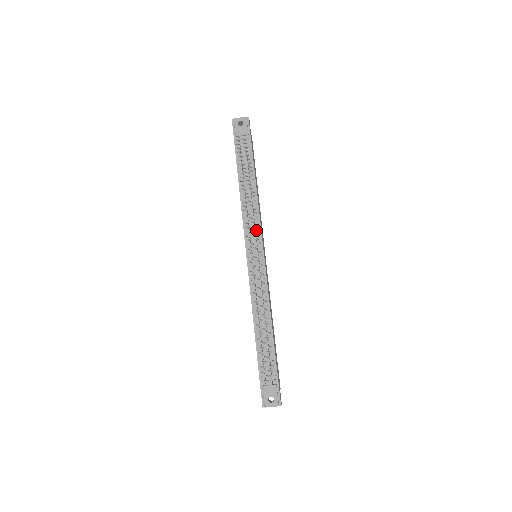
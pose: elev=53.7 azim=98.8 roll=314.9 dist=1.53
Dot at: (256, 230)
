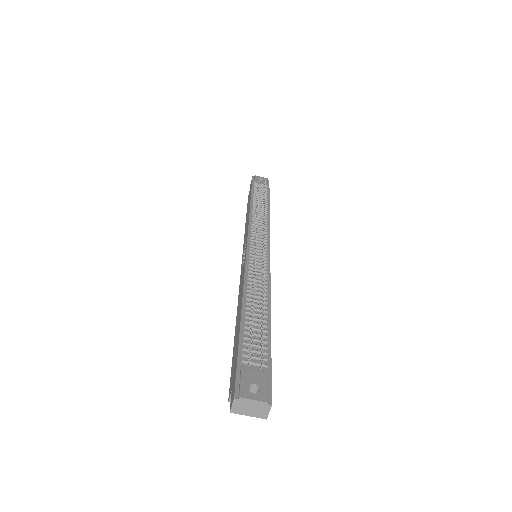
Dot at: occluded
